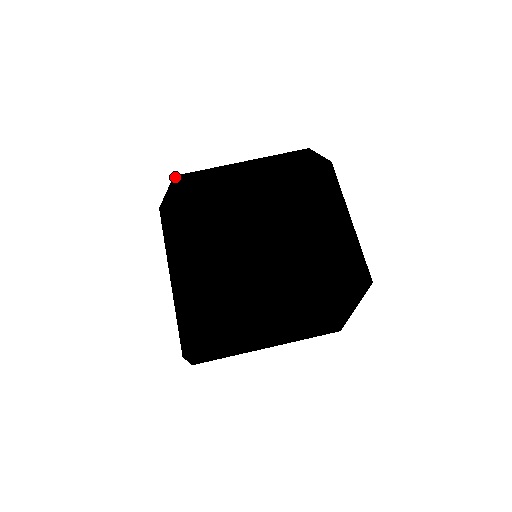
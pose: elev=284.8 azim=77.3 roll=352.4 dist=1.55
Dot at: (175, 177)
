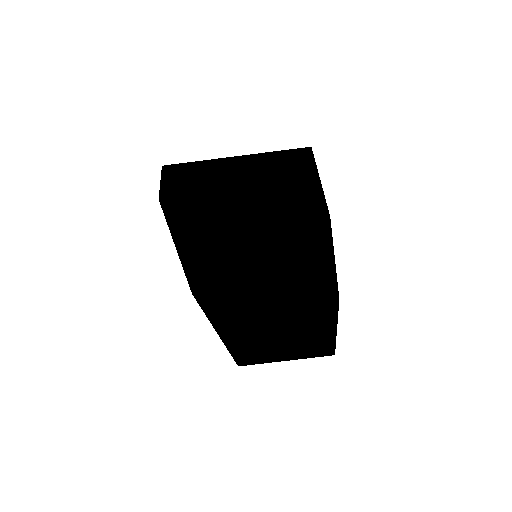
Dot at: (186, 241)
